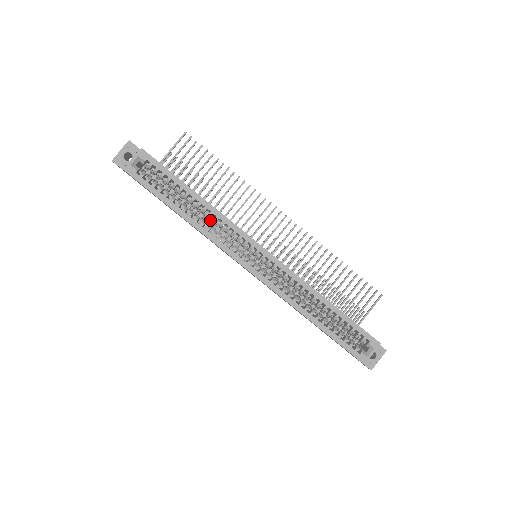
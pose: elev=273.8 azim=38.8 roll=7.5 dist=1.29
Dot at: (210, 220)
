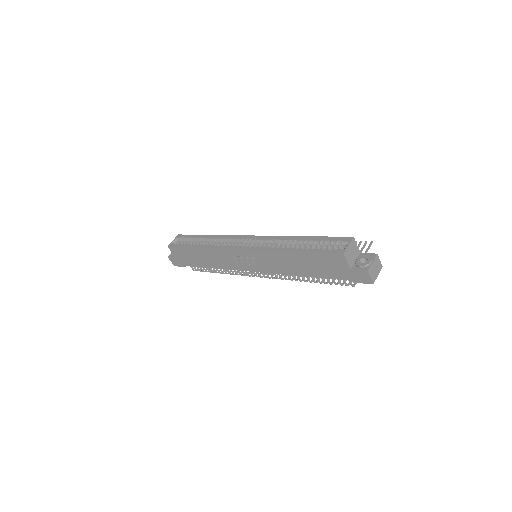
Dot at: occluded
